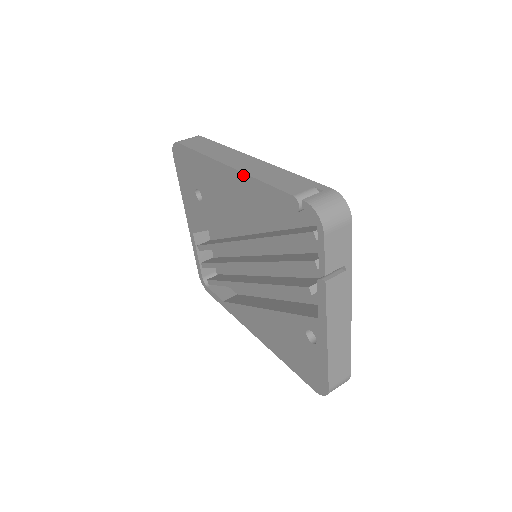
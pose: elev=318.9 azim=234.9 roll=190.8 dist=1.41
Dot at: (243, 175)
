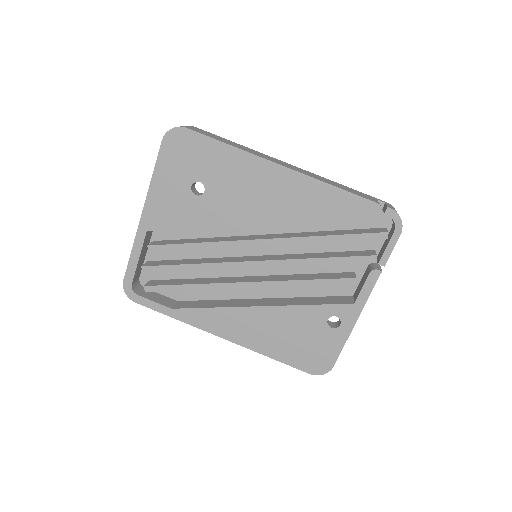
Dot at: (310, 179)
